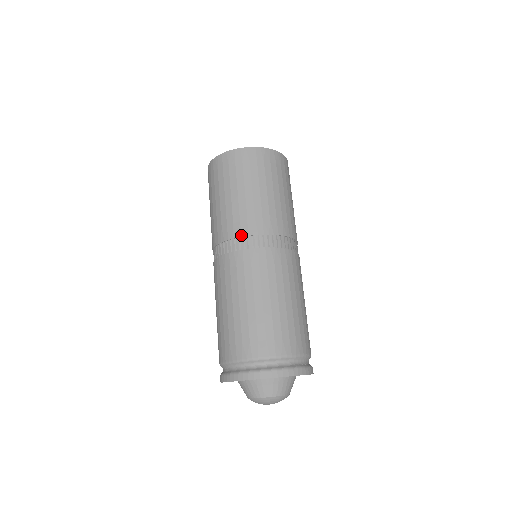
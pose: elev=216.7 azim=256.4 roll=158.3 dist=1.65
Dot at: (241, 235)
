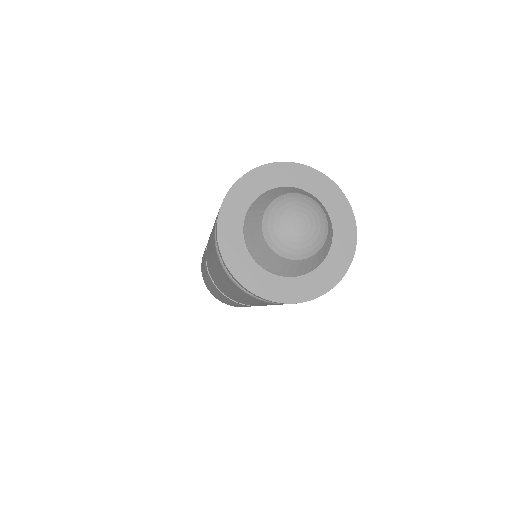
Dot at: occluded
